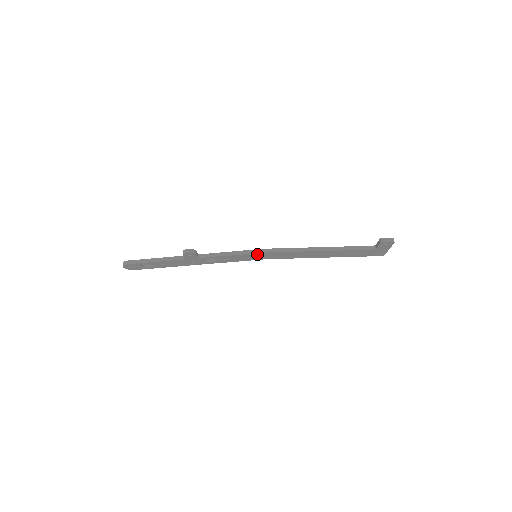
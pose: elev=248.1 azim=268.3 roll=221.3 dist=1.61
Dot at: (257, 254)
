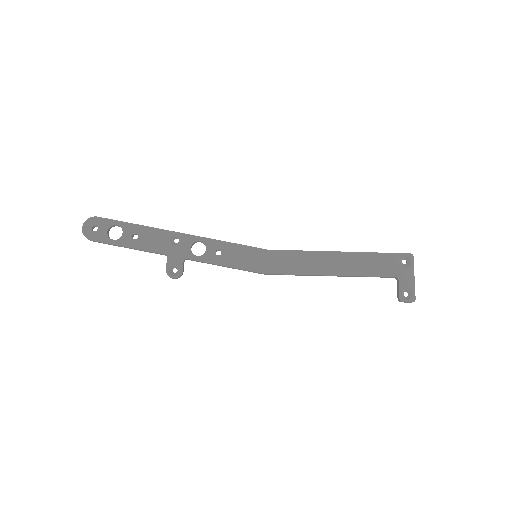
Dot at: (257, 269)
